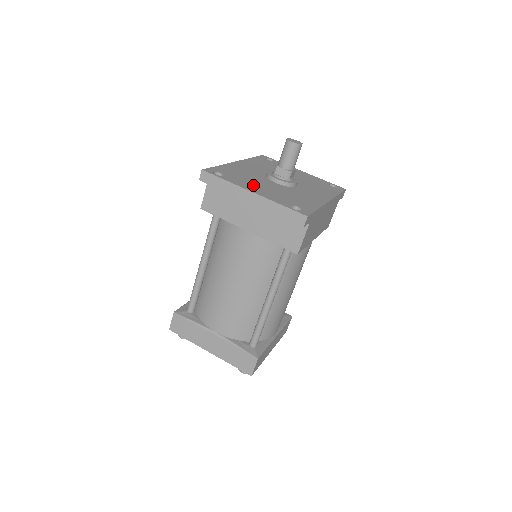
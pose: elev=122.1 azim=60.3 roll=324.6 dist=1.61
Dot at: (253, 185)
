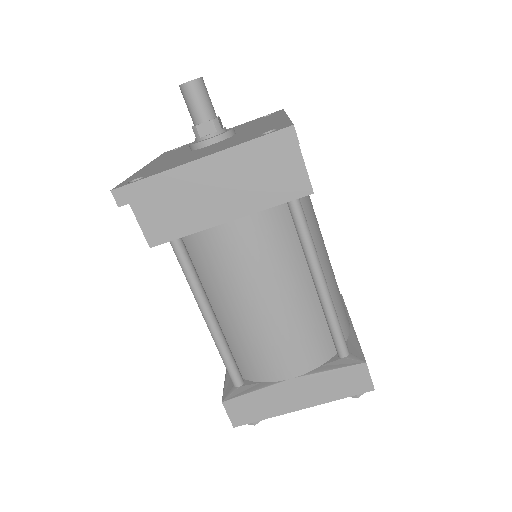
Dot at: (190, 158)
